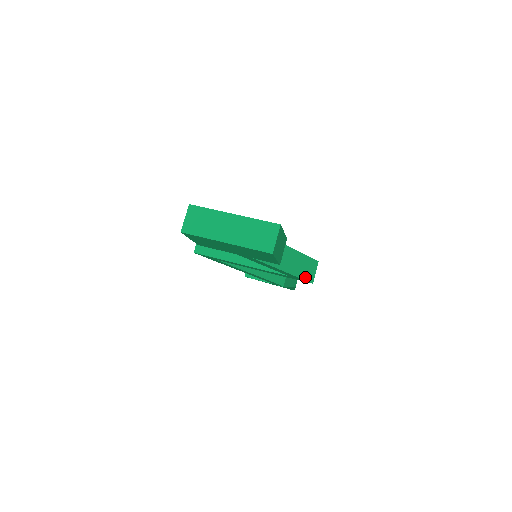
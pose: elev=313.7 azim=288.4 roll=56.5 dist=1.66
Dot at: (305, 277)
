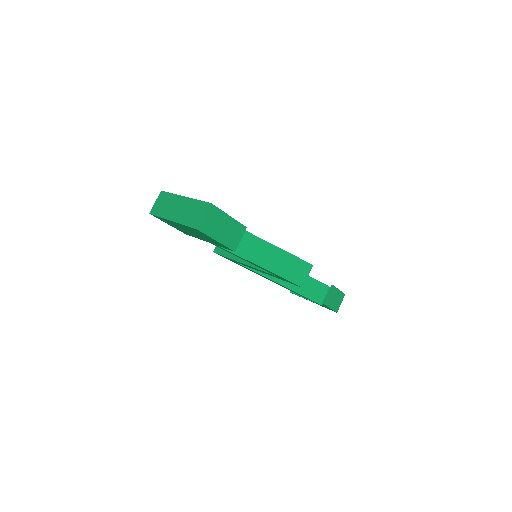
Dot at: (291, 278)
